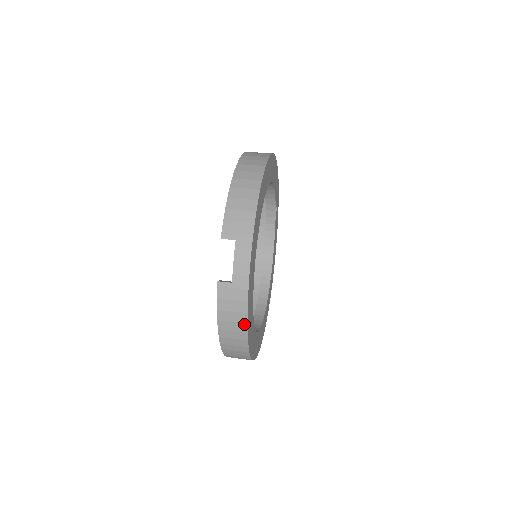
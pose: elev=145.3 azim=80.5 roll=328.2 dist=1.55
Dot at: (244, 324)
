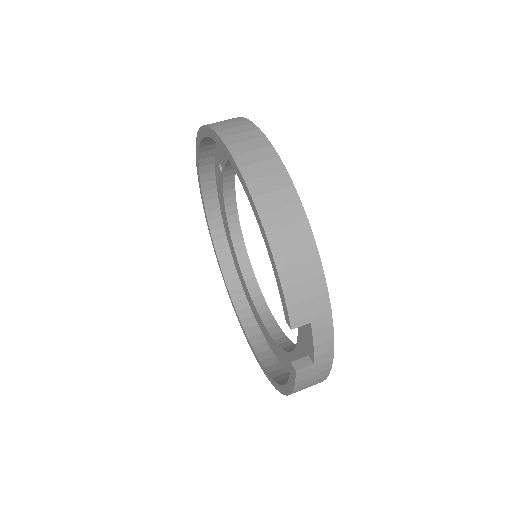
Dot at: occluded
